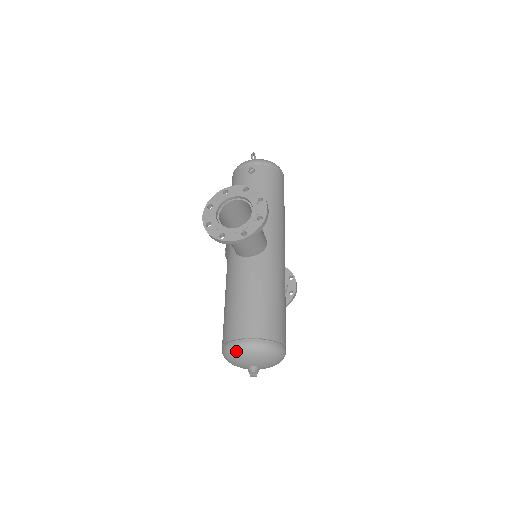
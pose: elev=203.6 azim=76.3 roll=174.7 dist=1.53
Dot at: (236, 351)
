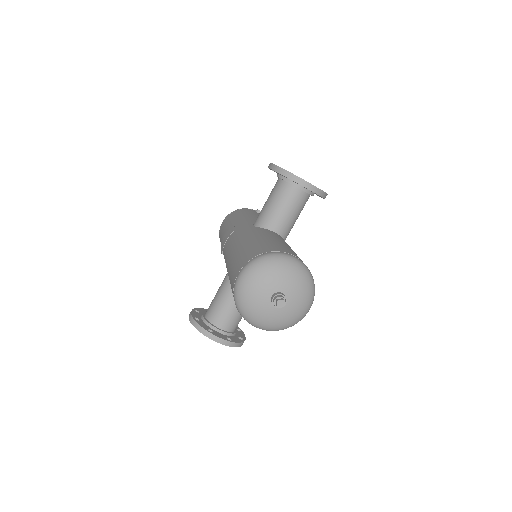
Dot at: (281, 259)
